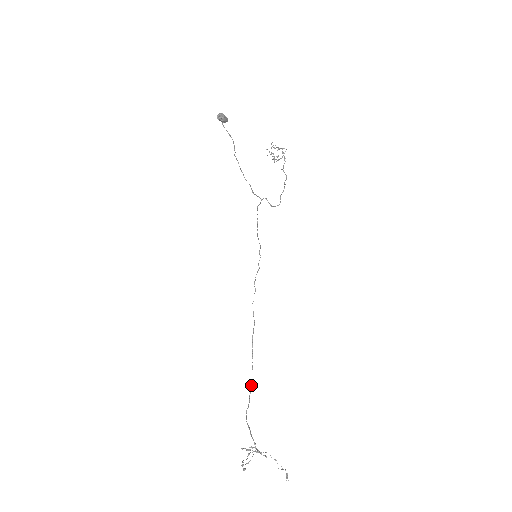
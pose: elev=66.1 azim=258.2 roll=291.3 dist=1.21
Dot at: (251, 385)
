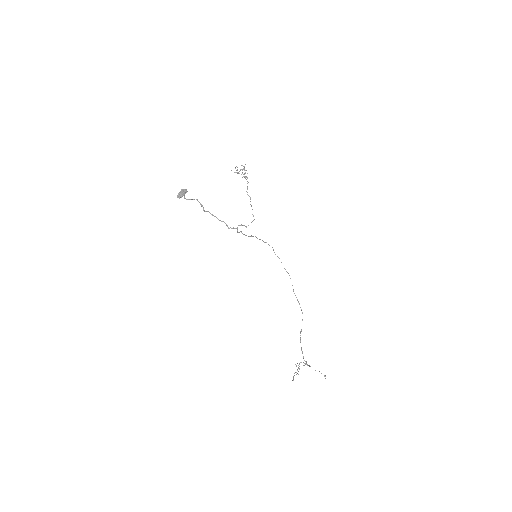
Dot at: occluded
